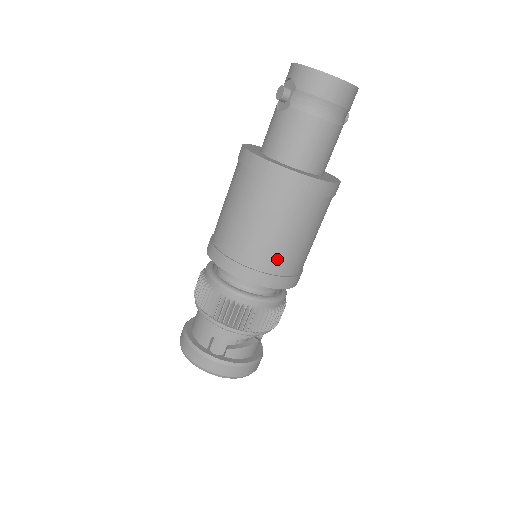
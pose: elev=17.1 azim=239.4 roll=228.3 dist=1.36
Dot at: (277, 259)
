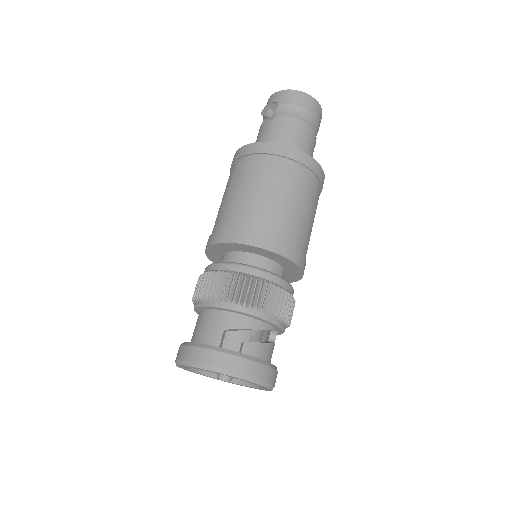
Dot at: (288, 227)
